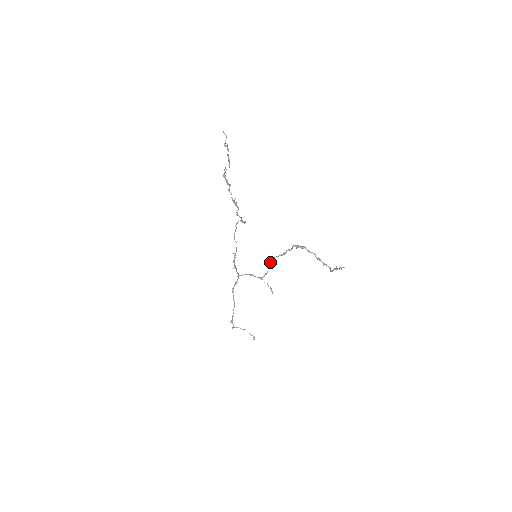
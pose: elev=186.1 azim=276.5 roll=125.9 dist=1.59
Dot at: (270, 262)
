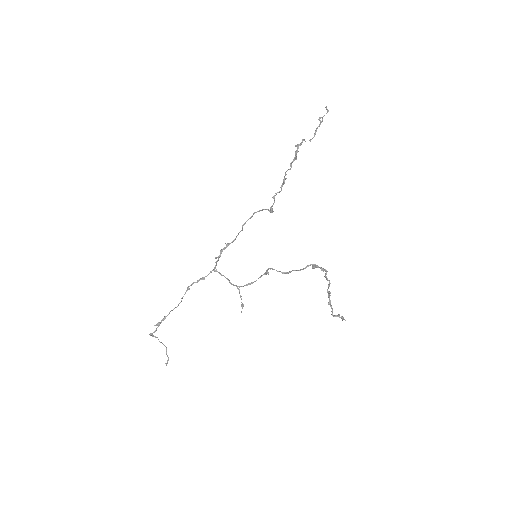
Dot at: occluded
